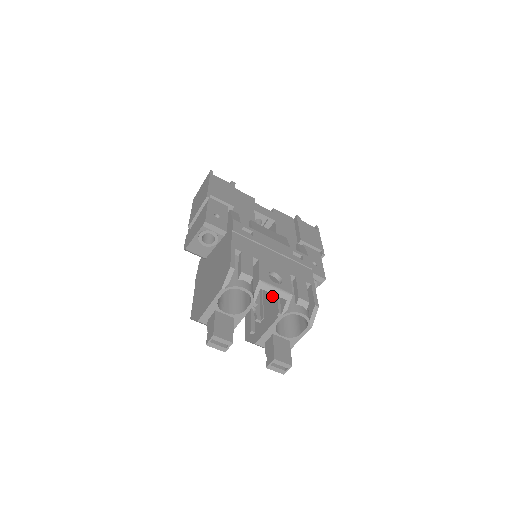
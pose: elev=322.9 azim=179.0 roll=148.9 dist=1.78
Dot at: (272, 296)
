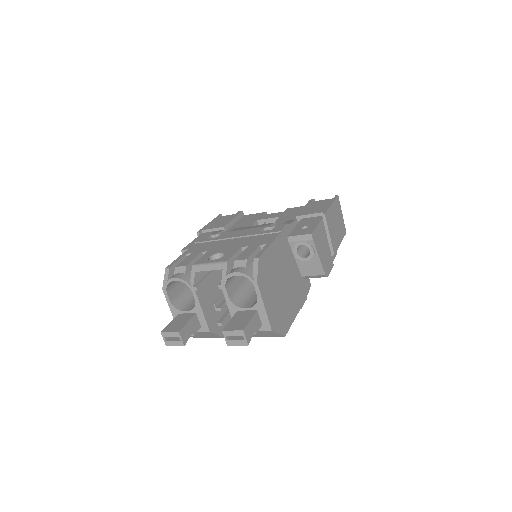
Dot at: occluded
